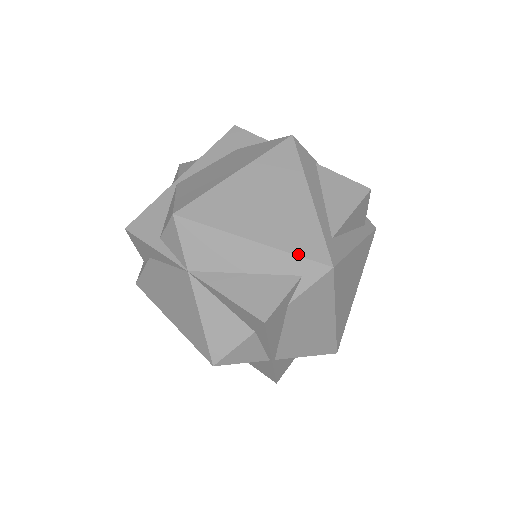
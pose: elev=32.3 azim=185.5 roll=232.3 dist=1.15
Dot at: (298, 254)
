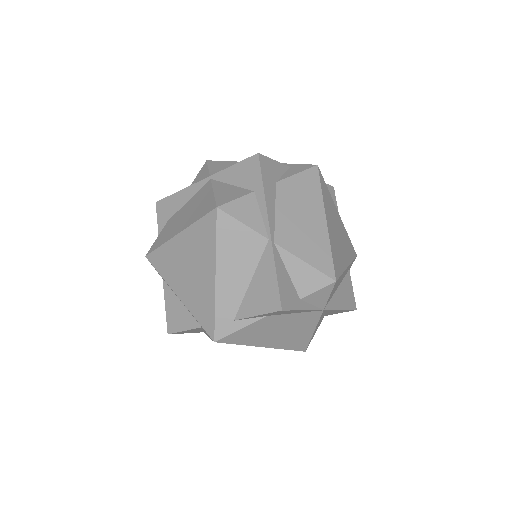
Dot at: (353, 259)
